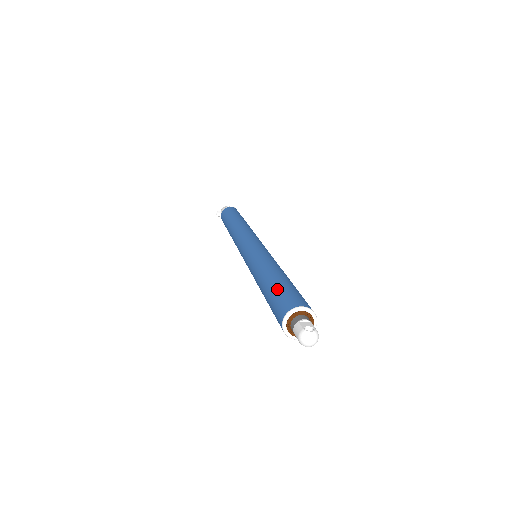
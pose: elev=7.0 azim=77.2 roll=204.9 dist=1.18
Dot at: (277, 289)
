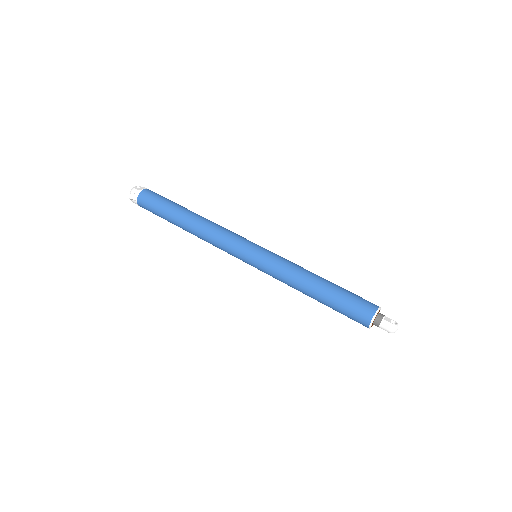
Dot at: (344, 296)
